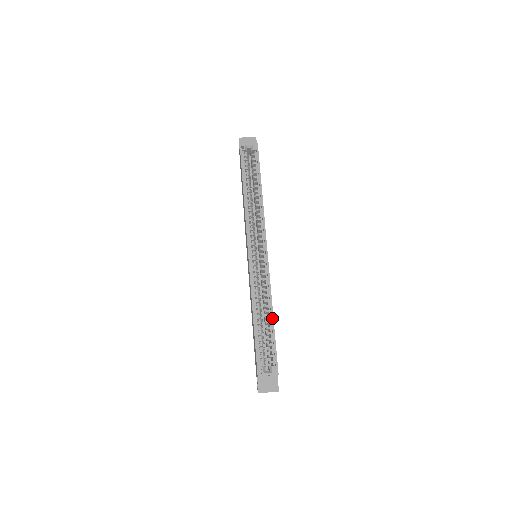
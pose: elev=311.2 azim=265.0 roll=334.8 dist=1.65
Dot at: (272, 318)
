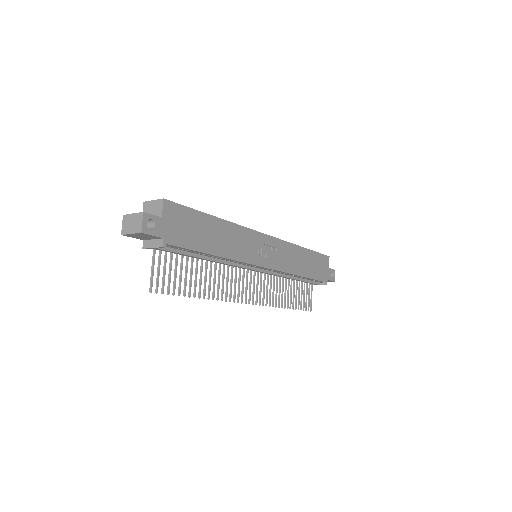
Dot at: (215, 217)
